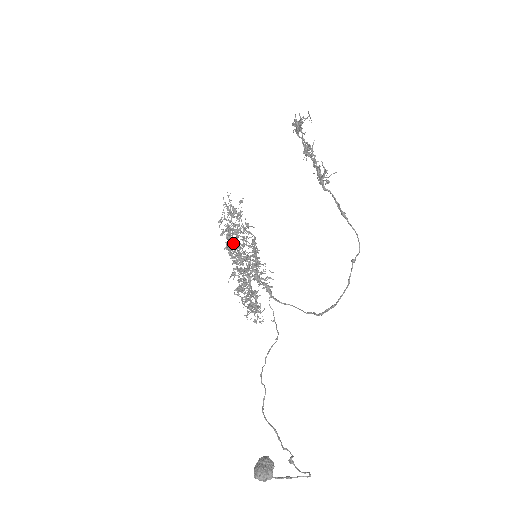
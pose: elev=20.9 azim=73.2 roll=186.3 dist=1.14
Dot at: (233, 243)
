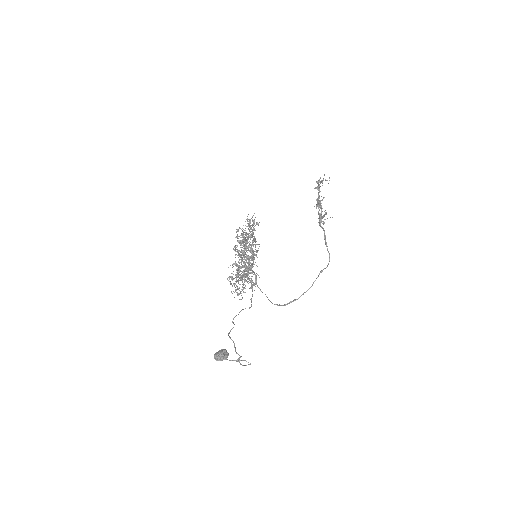
Dot at: occluded
